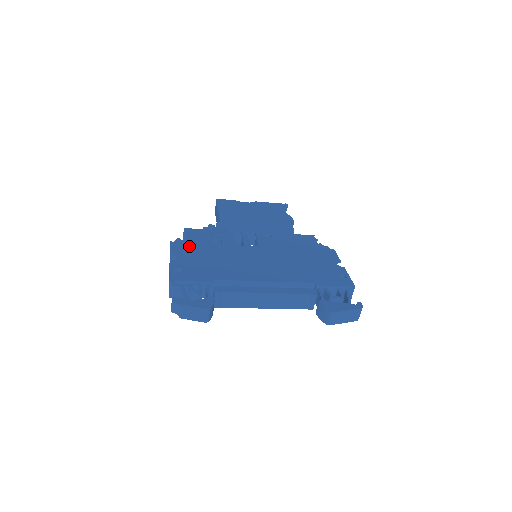
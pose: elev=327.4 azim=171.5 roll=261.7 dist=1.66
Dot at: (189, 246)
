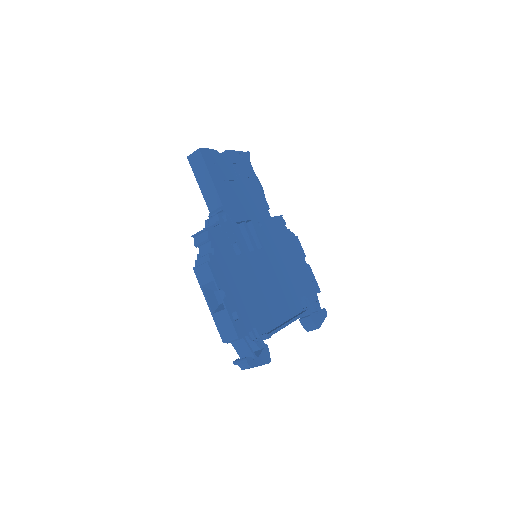
Dot at: (224, 267)
